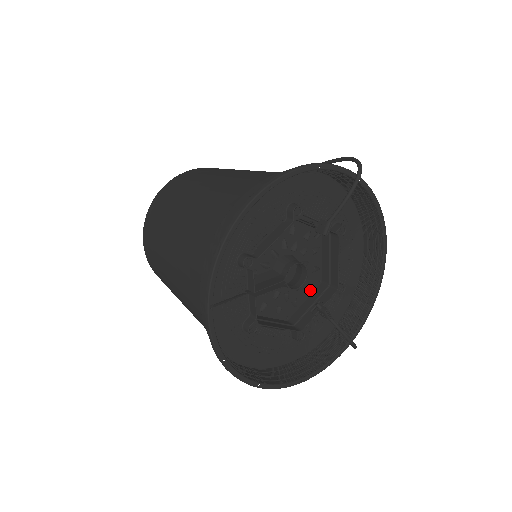
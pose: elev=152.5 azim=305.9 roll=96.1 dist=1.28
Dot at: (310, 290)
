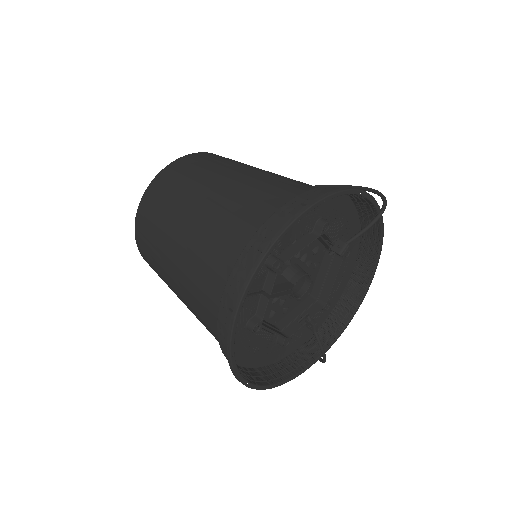
Dot at: (300, 300)
